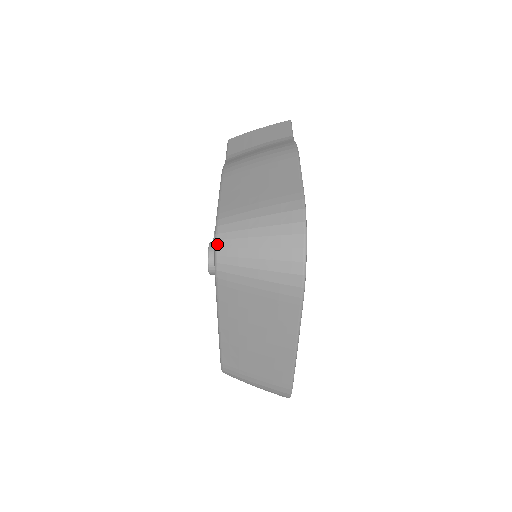
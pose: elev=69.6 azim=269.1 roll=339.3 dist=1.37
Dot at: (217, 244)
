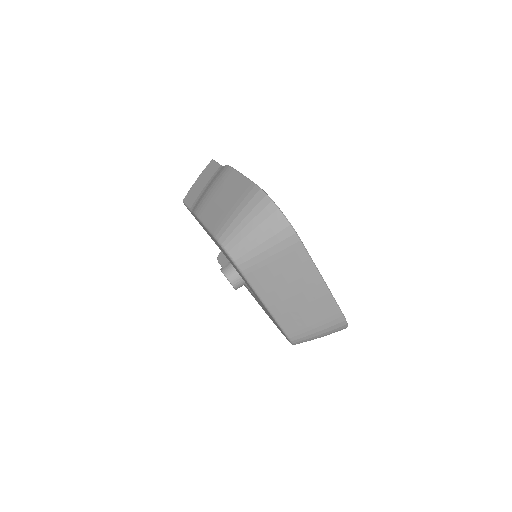
Dot at: (226, 250)
